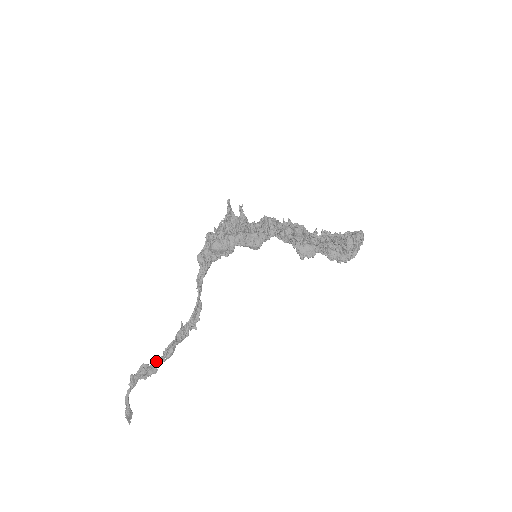
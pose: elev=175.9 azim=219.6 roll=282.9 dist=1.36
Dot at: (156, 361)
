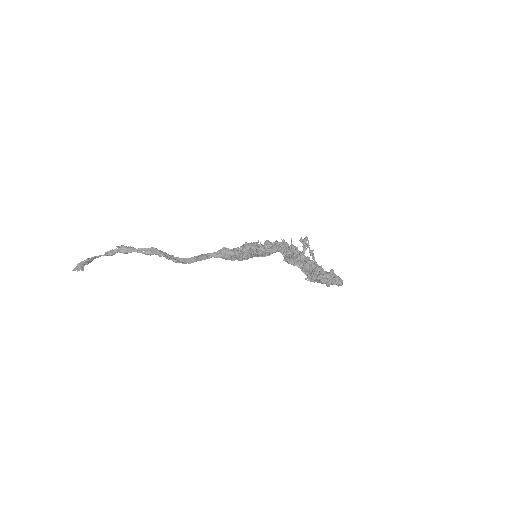
Dot at: (137, 250)
